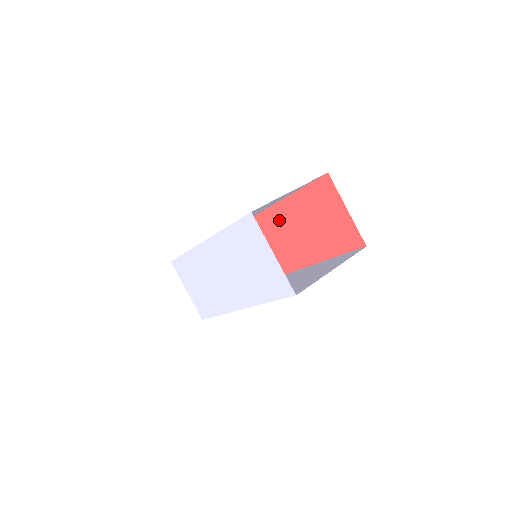
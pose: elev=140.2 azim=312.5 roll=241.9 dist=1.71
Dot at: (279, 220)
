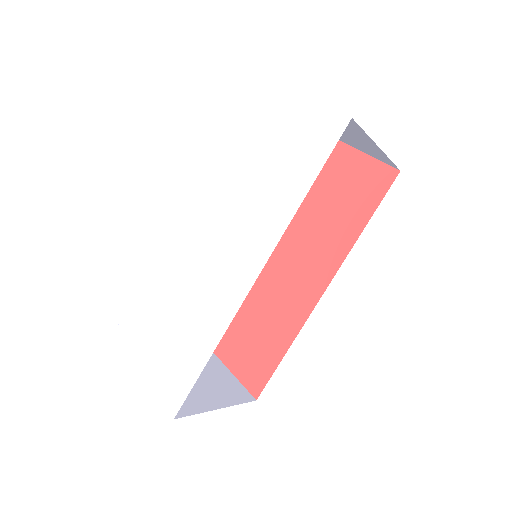
Dot at: occluded
